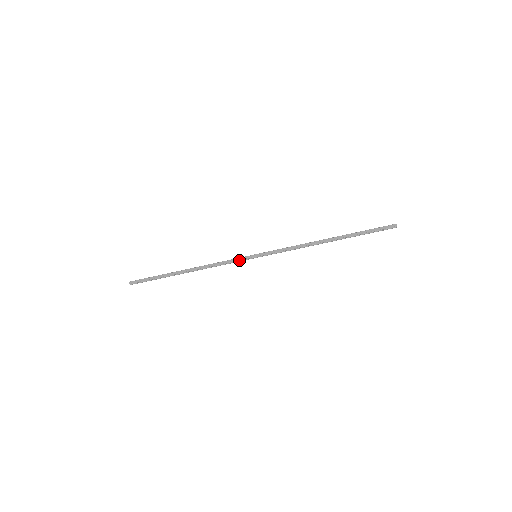
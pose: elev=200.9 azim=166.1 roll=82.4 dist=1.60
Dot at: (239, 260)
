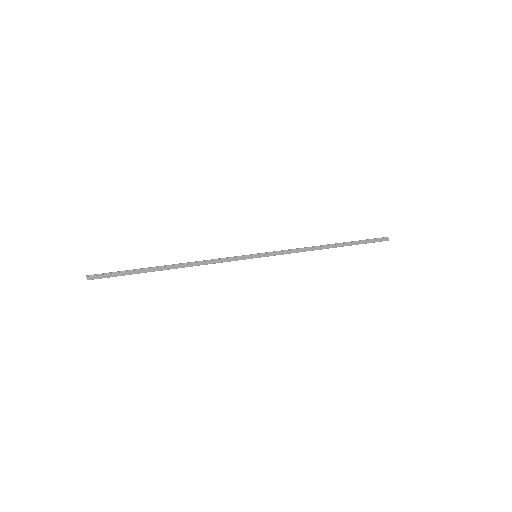
Dot at: (237, 260)
